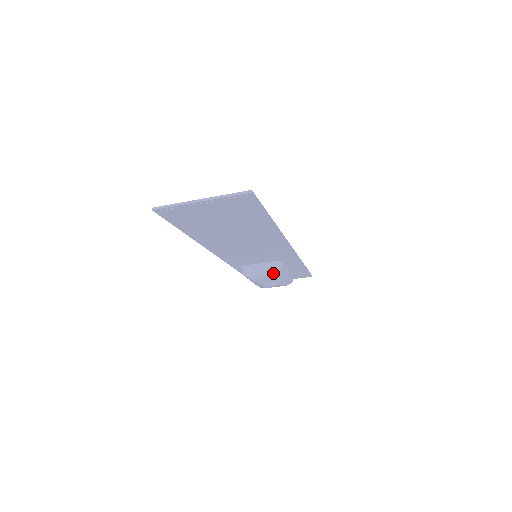
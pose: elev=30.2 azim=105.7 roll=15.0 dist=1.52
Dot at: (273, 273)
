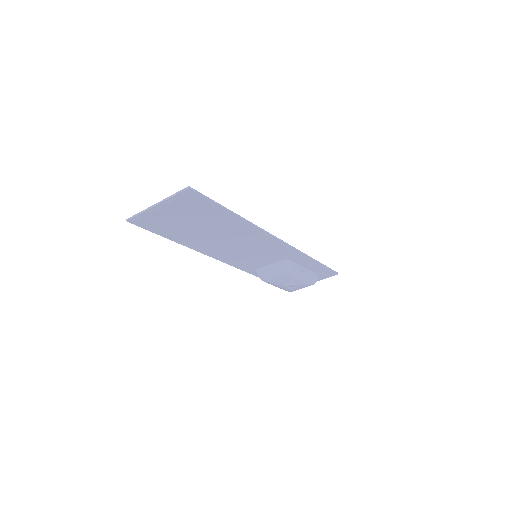
Dot at: (283, 272)
